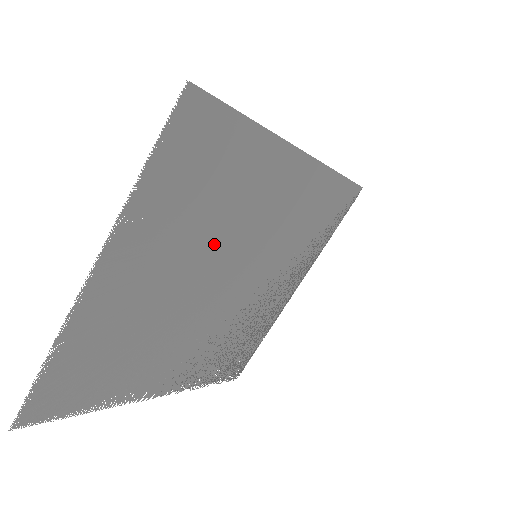
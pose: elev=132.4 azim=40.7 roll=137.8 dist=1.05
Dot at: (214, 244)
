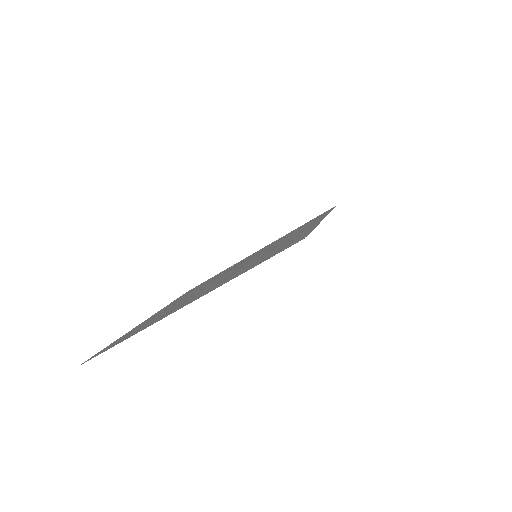
Dot at: occluded
